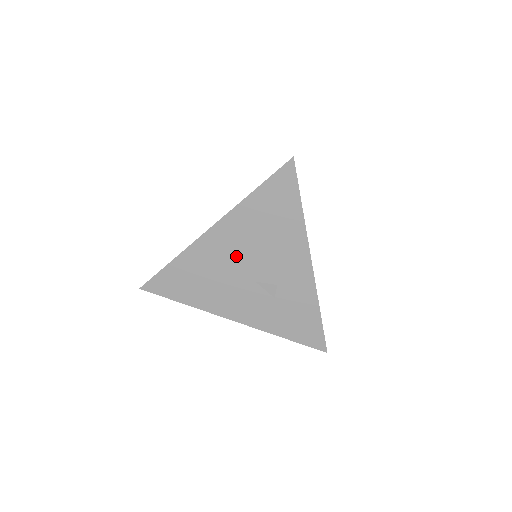
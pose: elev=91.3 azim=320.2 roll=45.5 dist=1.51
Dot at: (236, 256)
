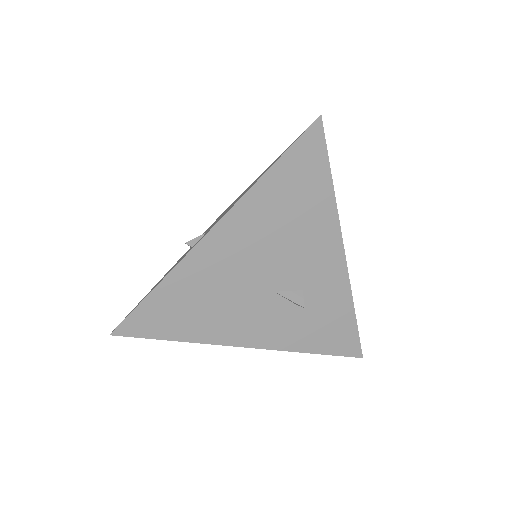
Dot at: (247, 263)
